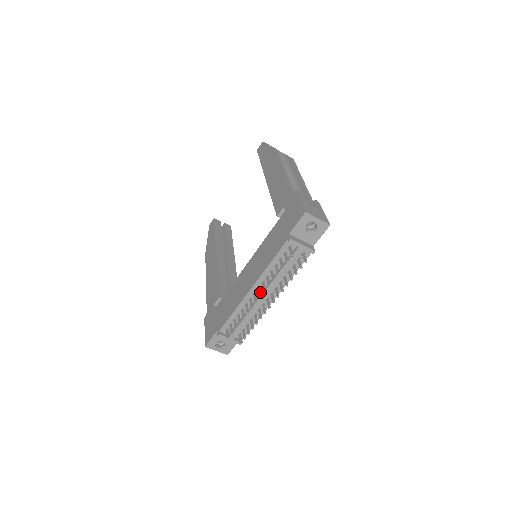
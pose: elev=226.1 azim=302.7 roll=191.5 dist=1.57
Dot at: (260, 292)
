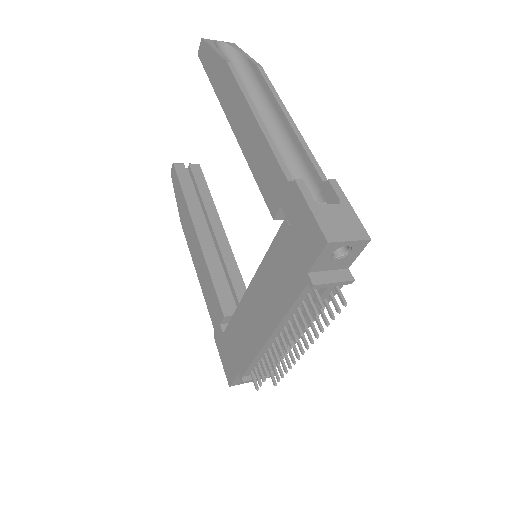
Dot at: (284, 343)
